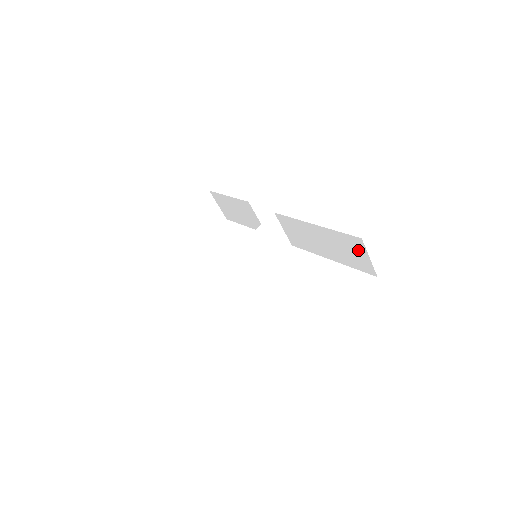
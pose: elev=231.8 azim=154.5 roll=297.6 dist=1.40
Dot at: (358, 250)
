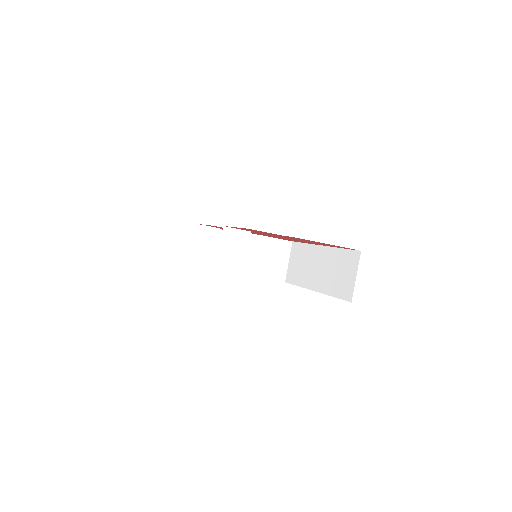
Dot at: (350, 268)
